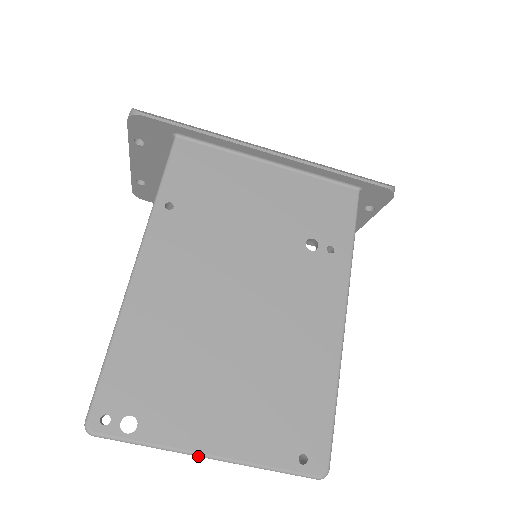
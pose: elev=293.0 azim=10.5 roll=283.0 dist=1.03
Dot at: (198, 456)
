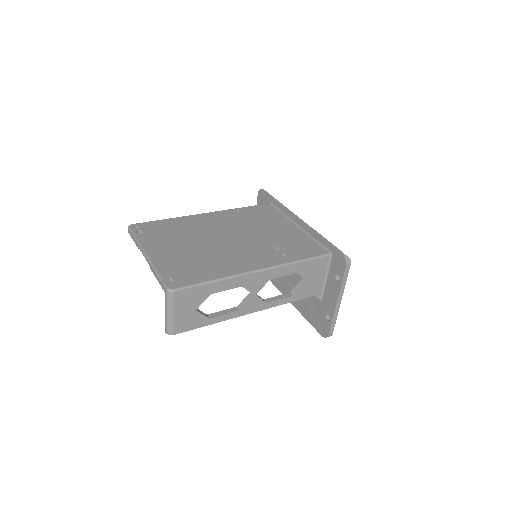
Dot at: (143, 252)
